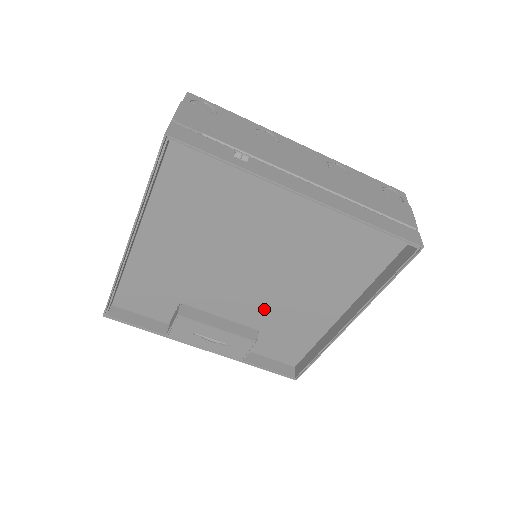
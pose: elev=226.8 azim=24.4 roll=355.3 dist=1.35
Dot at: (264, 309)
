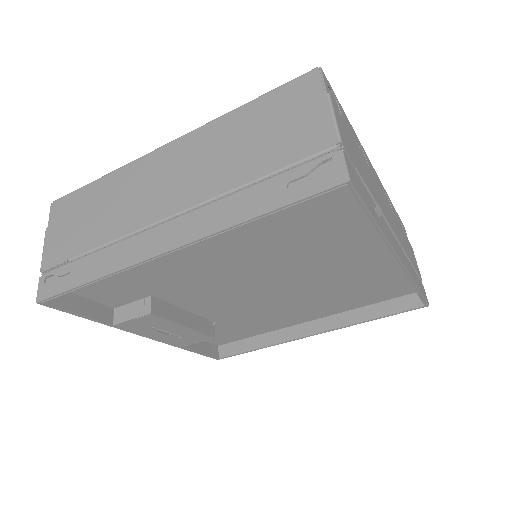
Dot at: (241, 311)
